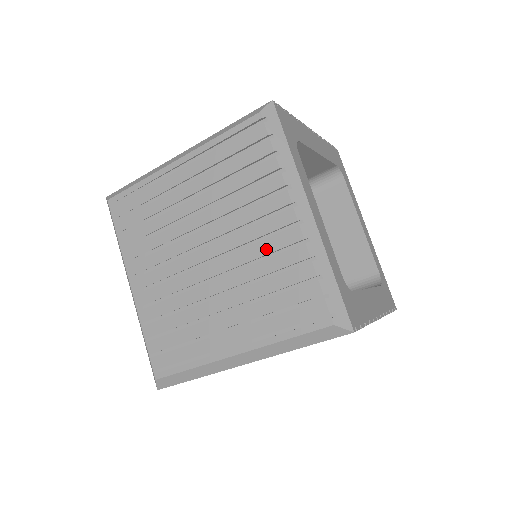
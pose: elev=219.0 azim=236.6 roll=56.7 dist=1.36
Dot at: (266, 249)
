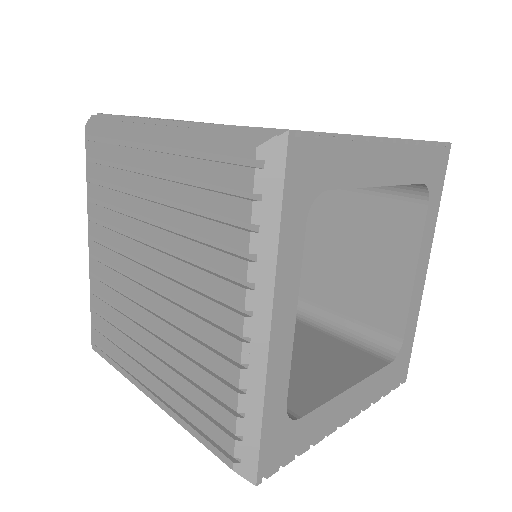
Dot at: (202, 333)
